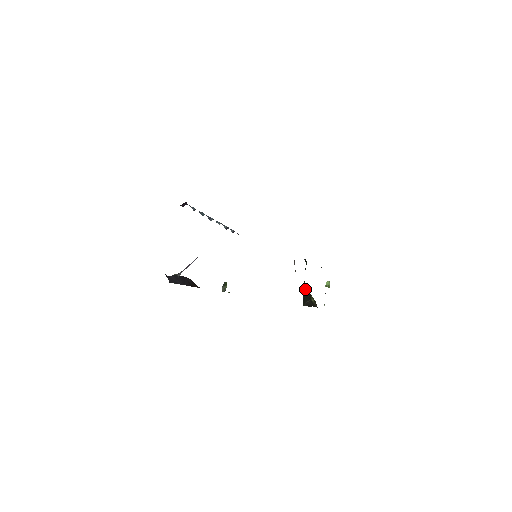
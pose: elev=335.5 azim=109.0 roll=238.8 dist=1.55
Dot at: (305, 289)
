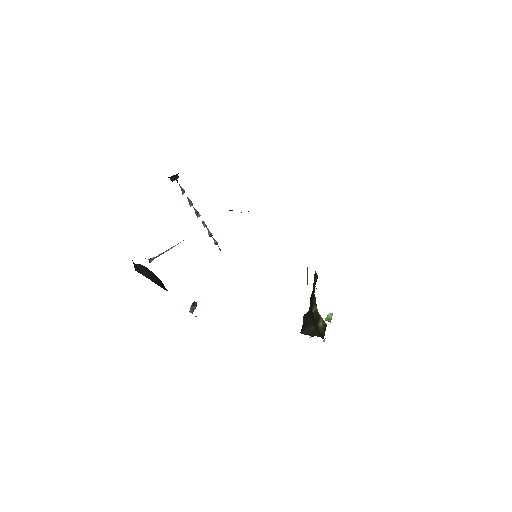
Dot at: (313, 308)
